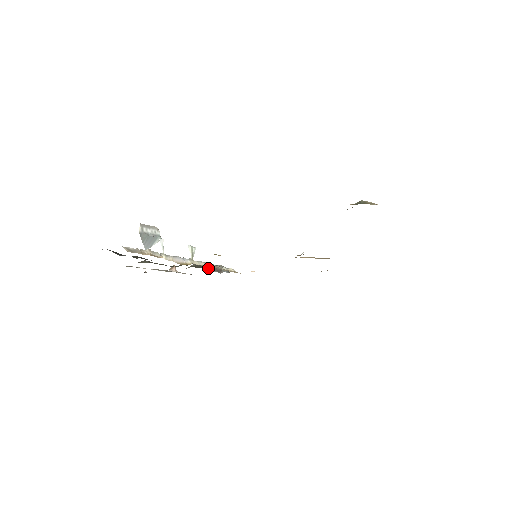
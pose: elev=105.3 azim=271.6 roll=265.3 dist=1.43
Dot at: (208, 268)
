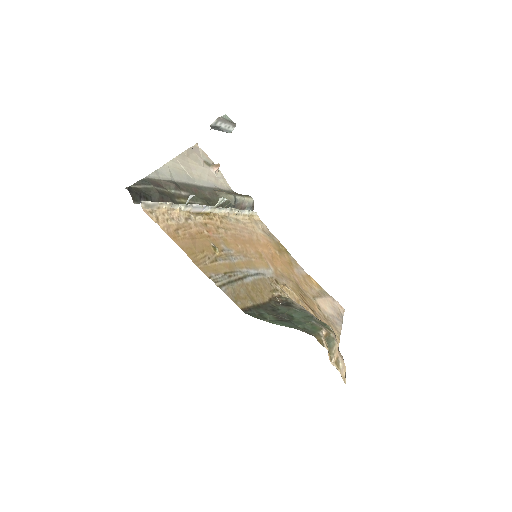
Dot at: occluded
